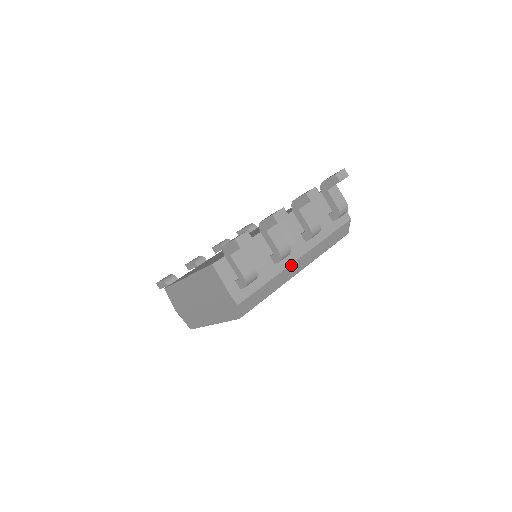
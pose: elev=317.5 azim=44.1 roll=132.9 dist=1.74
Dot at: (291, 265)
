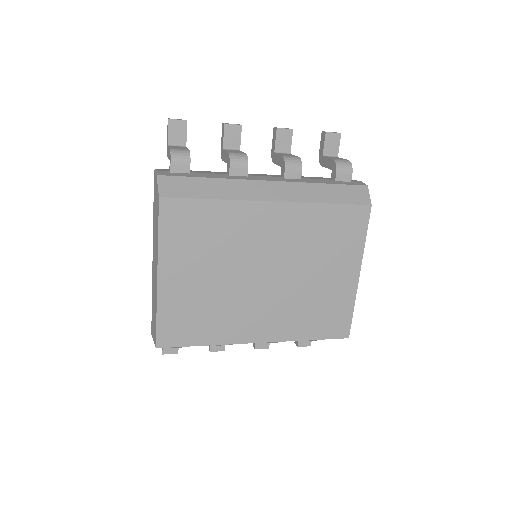
Dot at: (253, 182)
